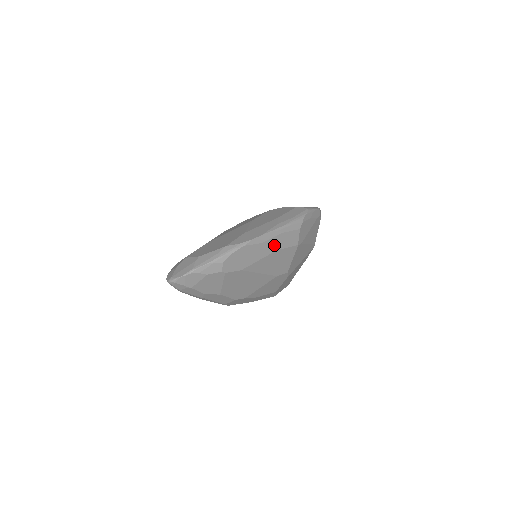
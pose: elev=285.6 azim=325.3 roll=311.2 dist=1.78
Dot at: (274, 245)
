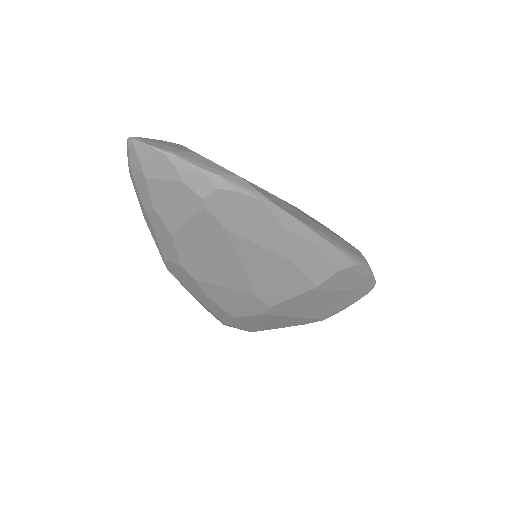
Dot at: (295, 250)
